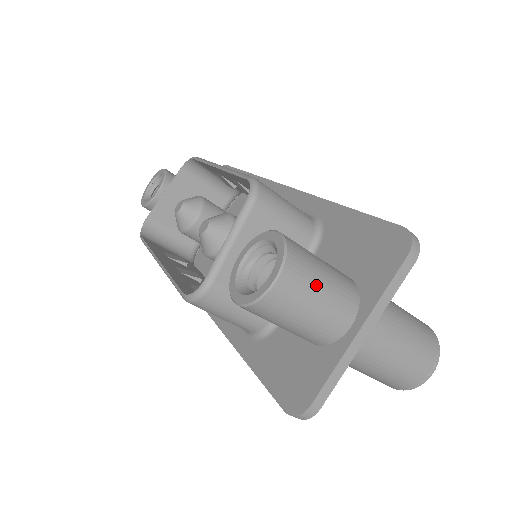
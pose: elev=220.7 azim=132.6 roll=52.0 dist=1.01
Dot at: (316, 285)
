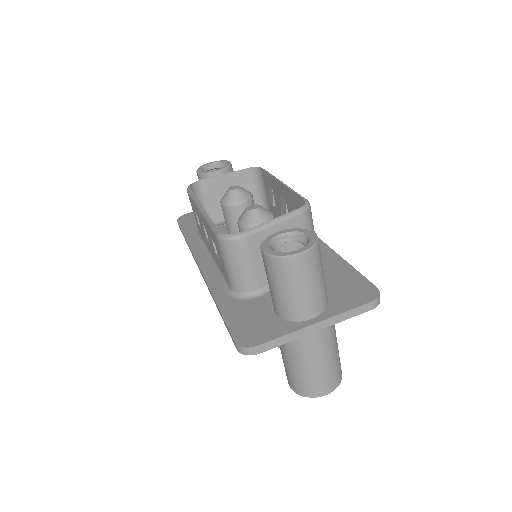
Dot at: (315, 276)
